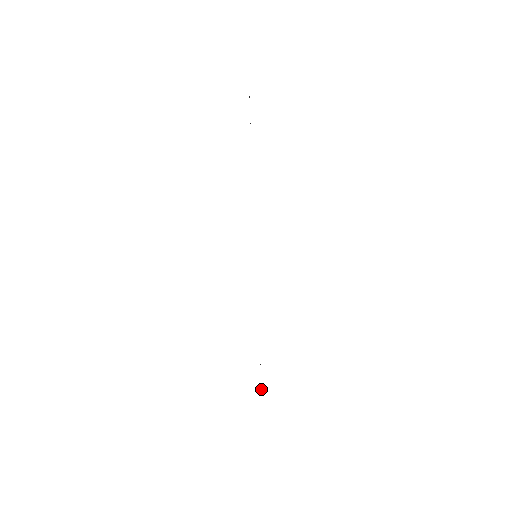
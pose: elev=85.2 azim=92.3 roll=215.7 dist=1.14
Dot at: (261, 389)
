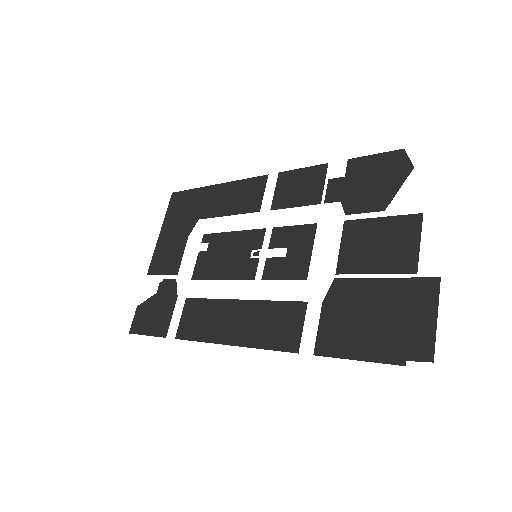
Dot at: (146, 306)
